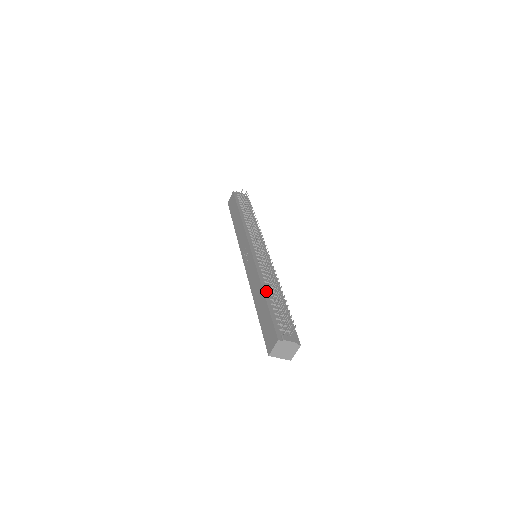
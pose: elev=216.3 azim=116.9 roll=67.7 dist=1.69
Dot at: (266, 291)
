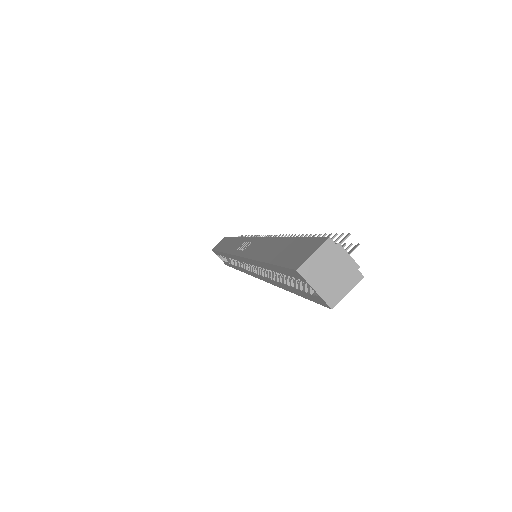
Dot at: occluded
